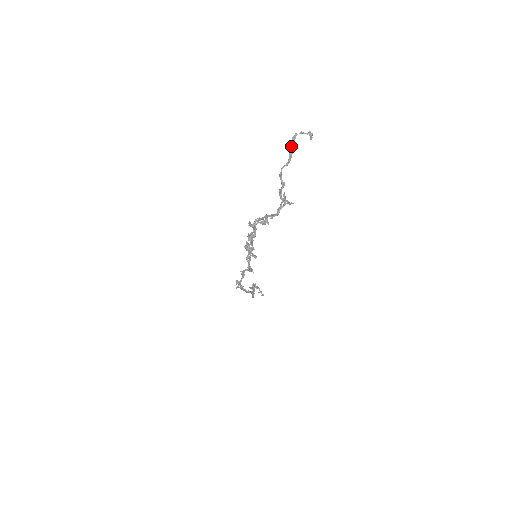
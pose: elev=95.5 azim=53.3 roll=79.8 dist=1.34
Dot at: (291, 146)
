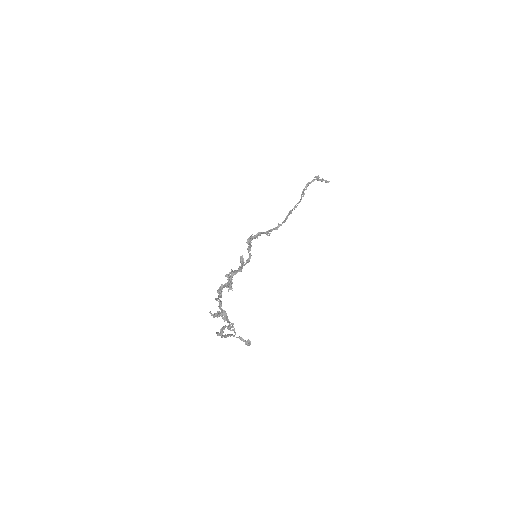
Dot at: (227, 335)
